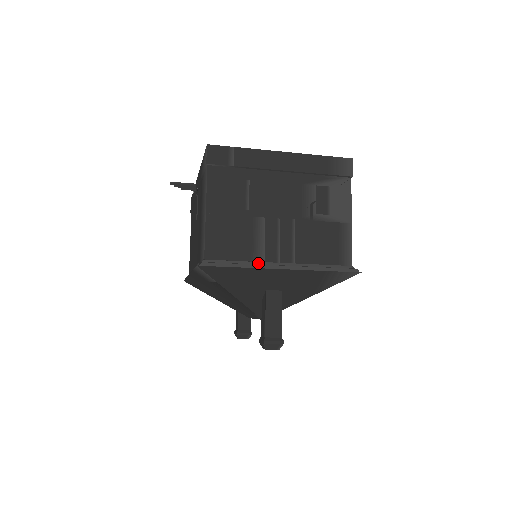
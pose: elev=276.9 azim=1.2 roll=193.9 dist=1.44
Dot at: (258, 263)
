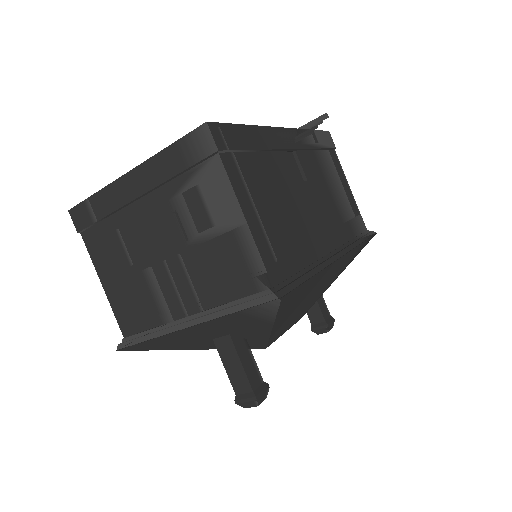
Dot at: (167, 325)
